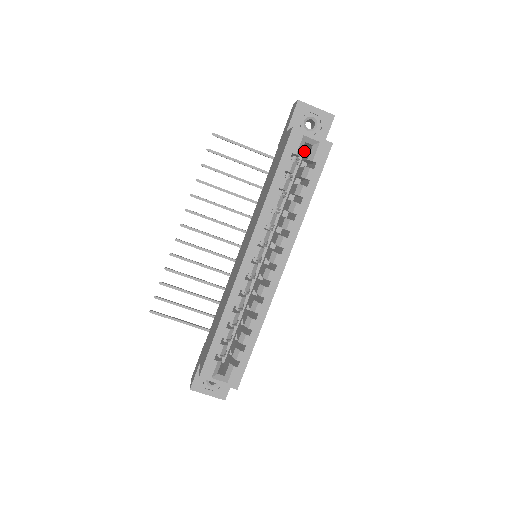
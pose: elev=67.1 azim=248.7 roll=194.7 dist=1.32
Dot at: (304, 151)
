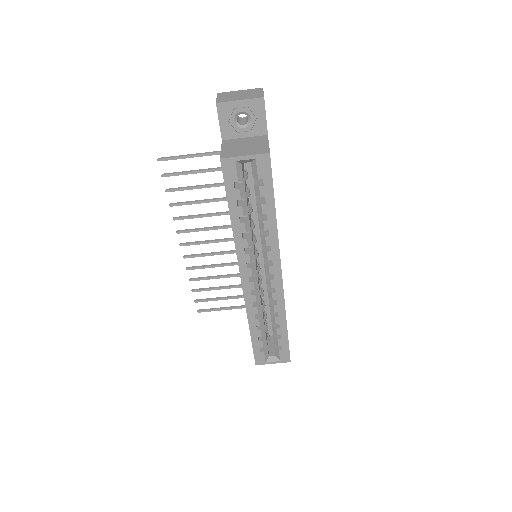
Dot at: occluded
